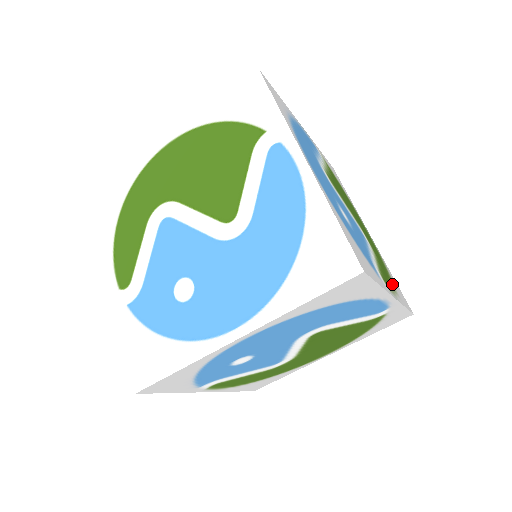
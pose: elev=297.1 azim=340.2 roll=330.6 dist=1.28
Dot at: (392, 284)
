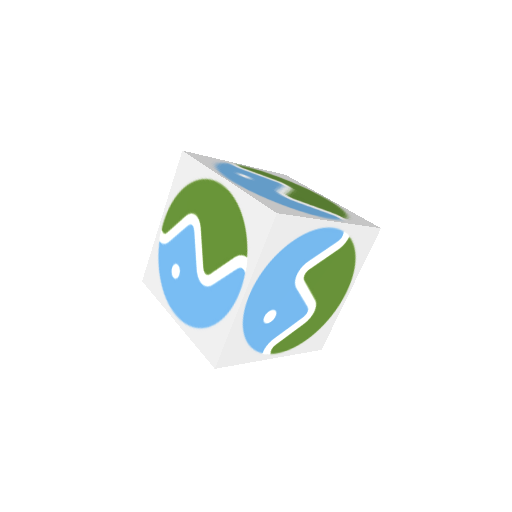
Dot at: (304, 340)
